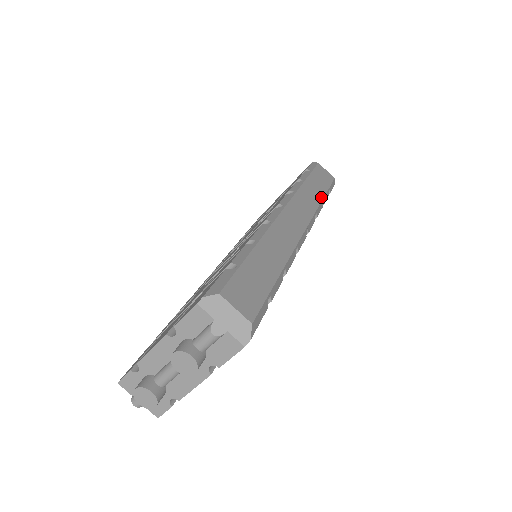
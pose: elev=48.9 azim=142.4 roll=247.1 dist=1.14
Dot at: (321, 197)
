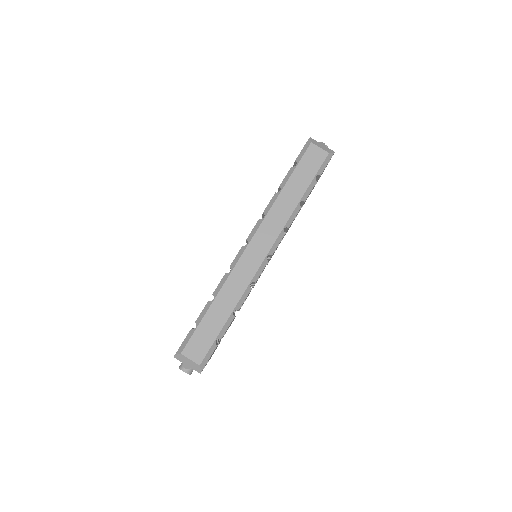
Dot at: (297, 202)
